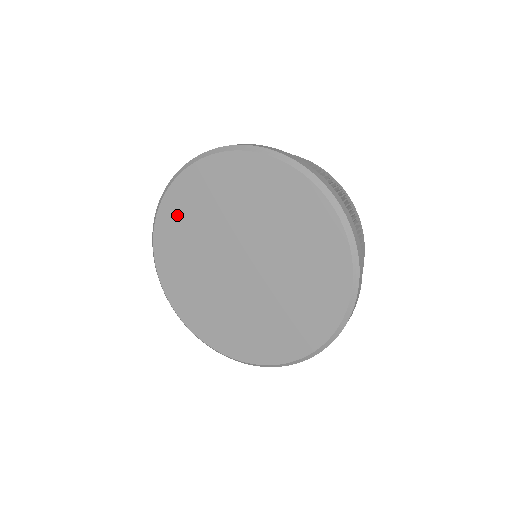
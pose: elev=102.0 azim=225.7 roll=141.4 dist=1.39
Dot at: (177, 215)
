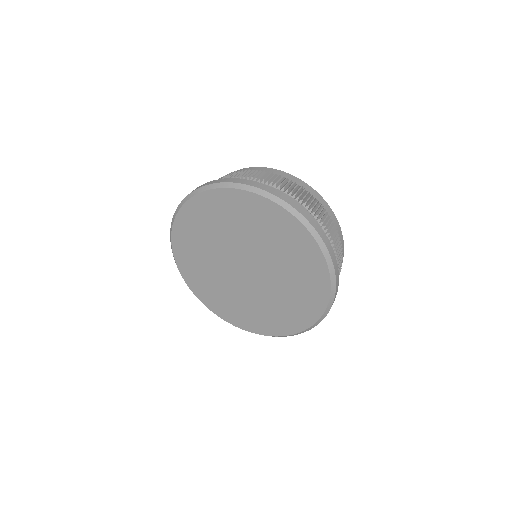
Dot at: (222, 207)
